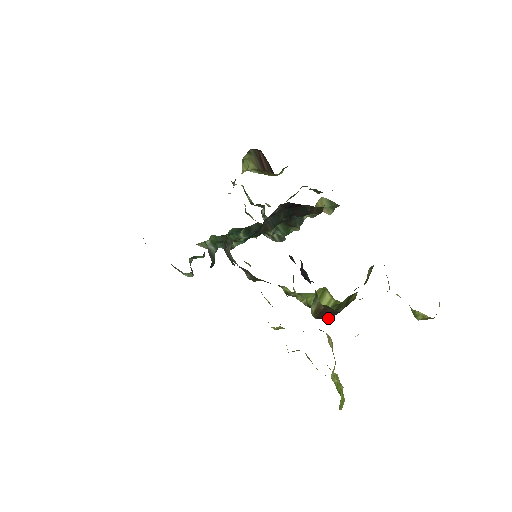
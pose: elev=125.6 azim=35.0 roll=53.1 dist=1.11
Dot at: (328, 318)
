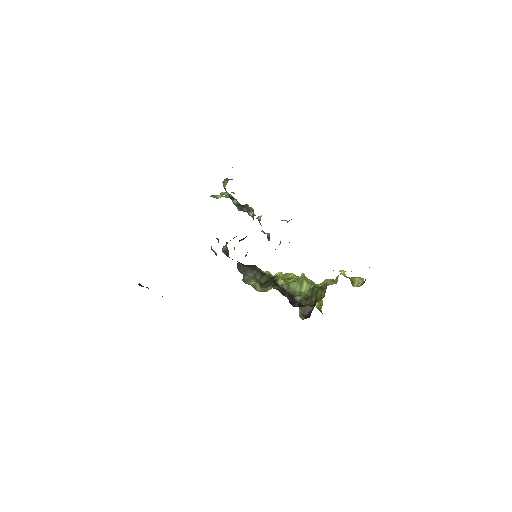
Dot at: (308, 316)
